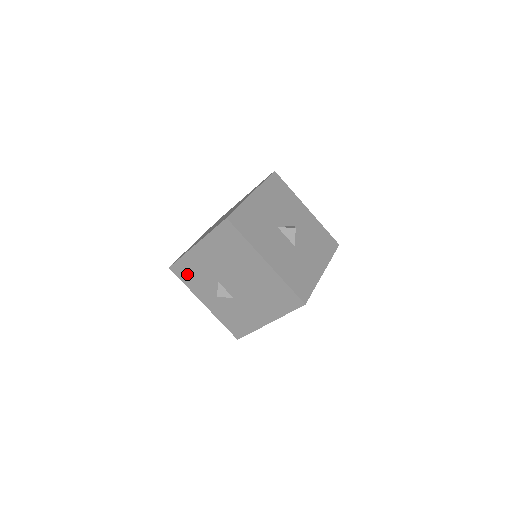
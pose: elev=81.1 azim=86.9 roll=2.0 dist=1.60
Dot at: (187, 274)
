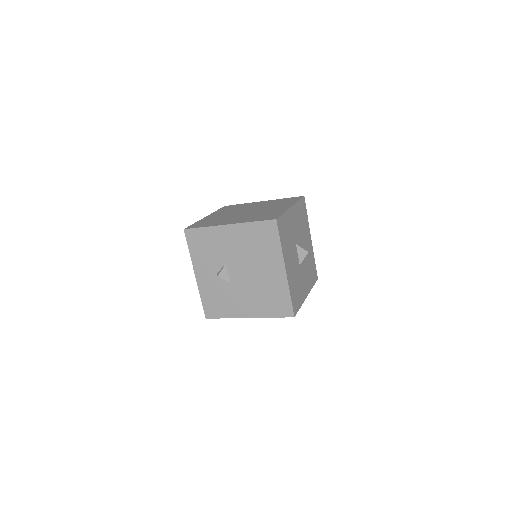
Dot at: (199, 243)
